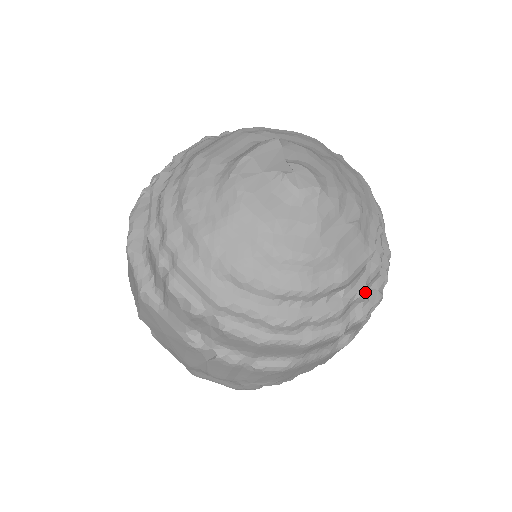
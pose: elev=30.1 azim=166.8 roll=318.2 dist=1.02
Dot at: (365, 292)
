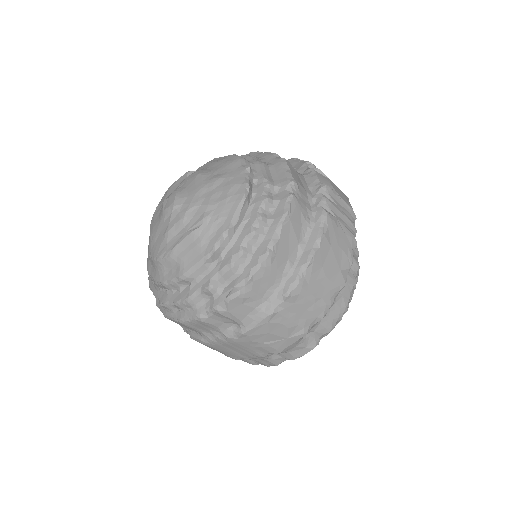
Dot at: (206, 287)
